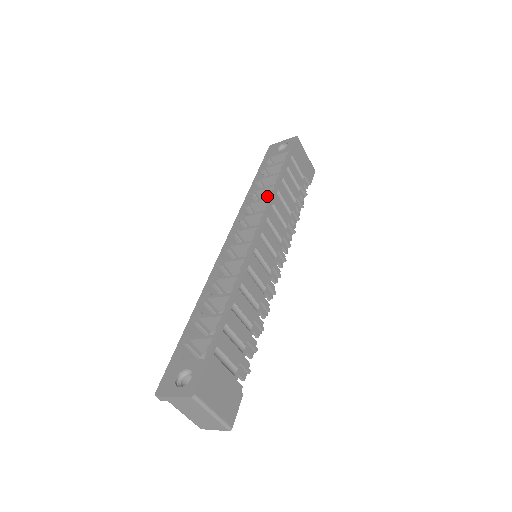
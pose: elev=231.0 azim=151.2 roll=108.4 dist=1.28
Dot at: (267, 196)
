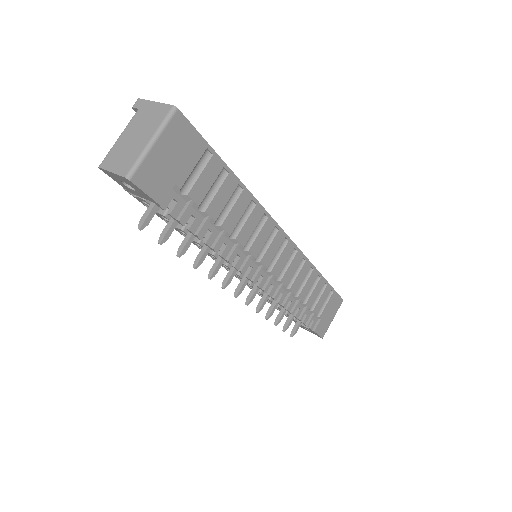
Dot at: occluded
